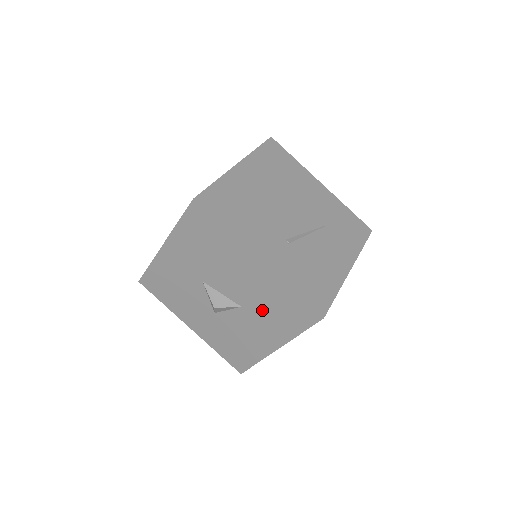
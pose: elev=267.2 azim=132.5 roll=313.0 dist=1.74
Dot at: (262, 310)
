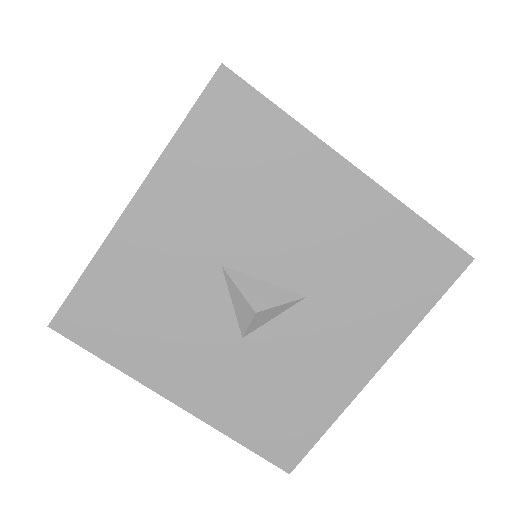
Dot at: (352, 288)
